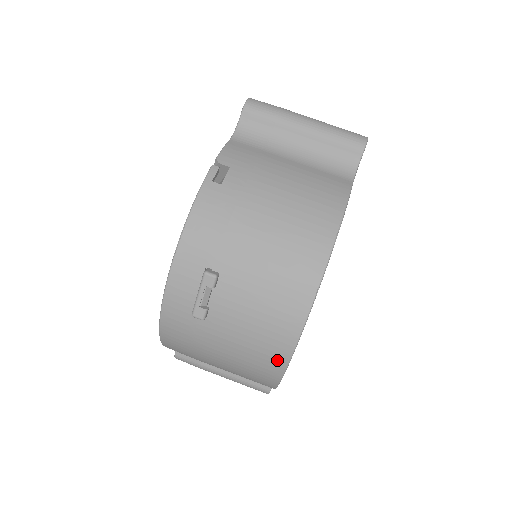
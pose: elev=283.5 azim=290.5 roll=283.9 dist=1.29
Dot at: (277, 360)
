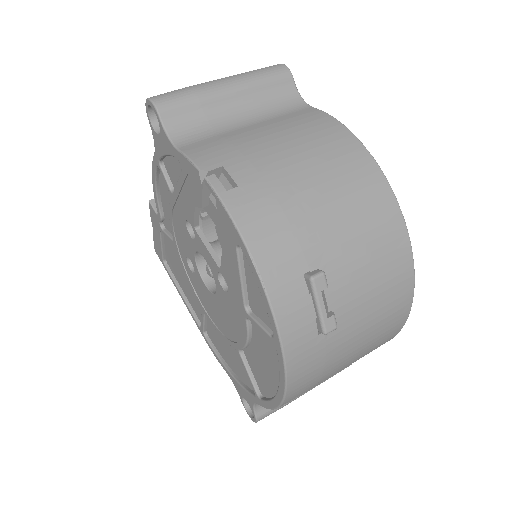
Dot at: (404, 303)
